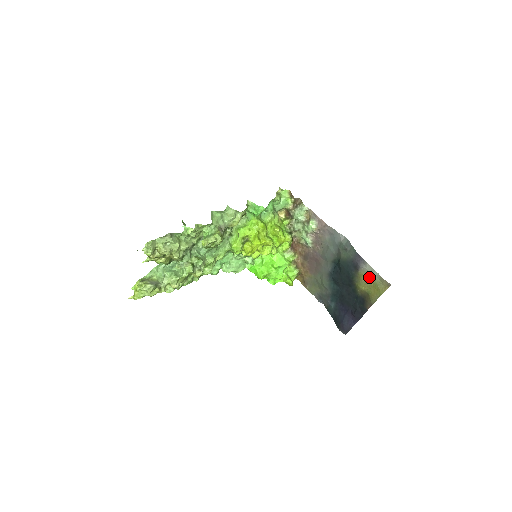
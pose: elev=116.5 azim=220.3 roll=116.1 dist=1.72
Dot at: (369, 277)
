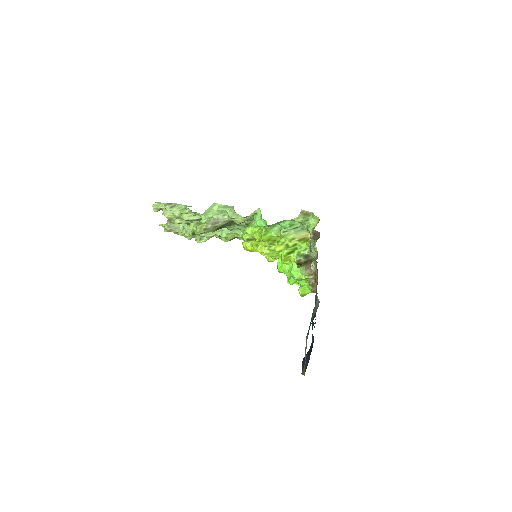
Dot at: occluded
